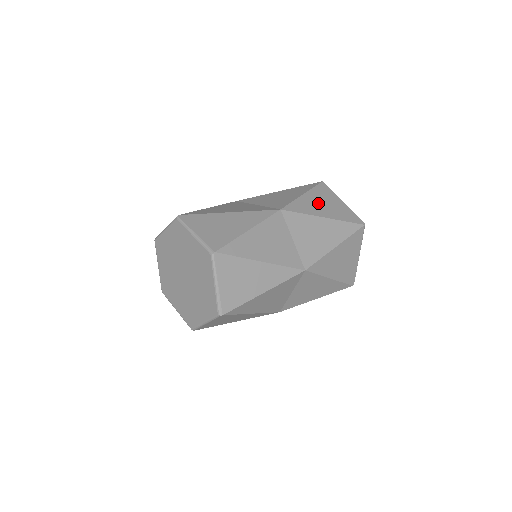
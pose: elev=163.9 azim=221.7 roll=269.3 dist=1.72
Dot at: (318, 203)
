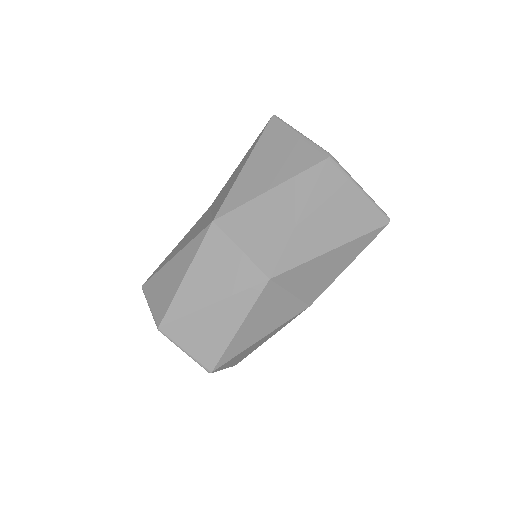
Dot at: (260, 169)
